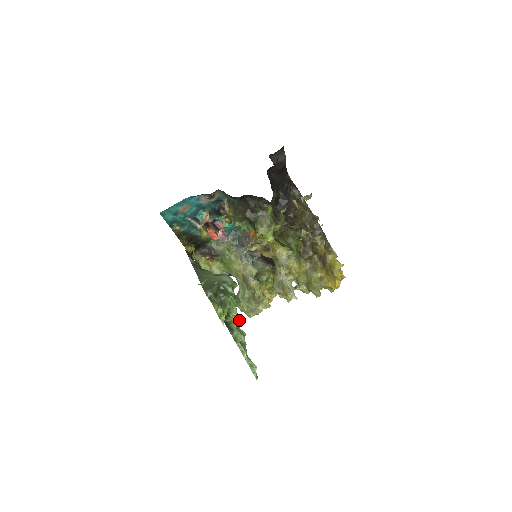
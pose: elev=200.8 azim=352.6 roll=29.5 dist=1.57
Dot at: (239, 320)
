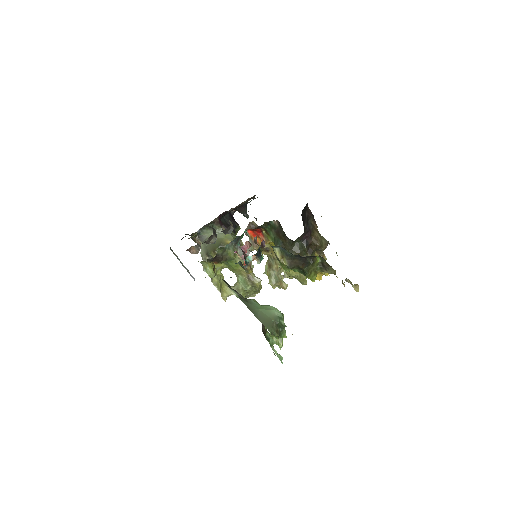
Dot at: occluded
